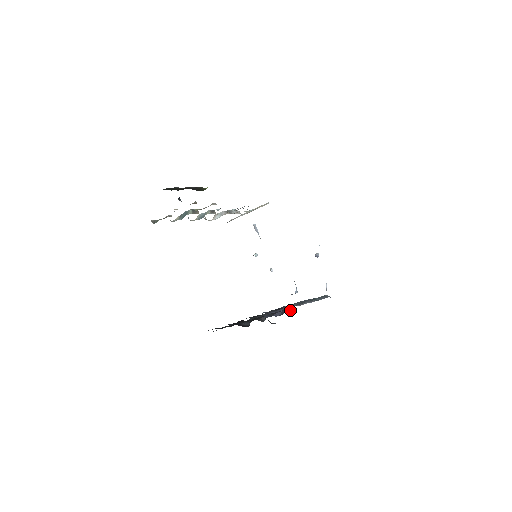
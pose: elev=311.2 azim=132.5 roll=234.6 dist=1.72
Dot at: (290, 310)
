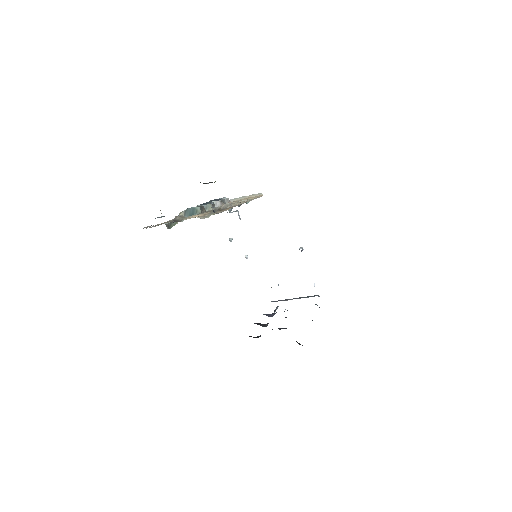
Dot at: occluded
